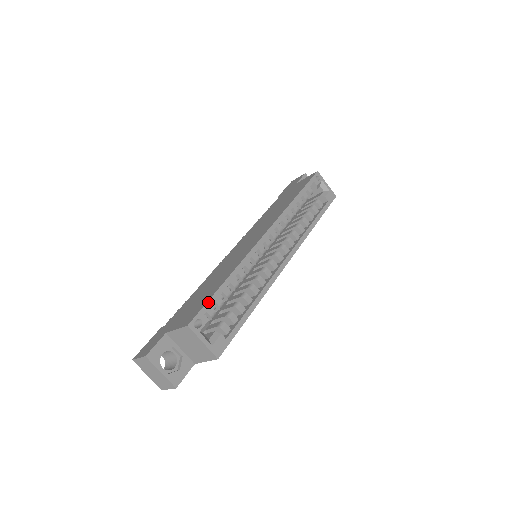
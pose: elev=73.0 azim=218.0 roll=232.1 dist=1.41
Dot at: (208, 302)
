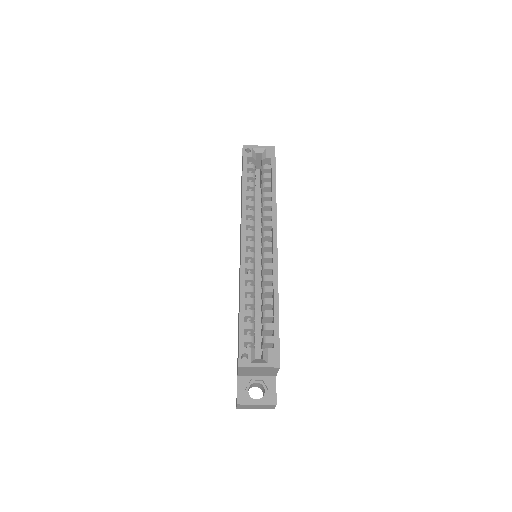
Dot at: (240, 336)
